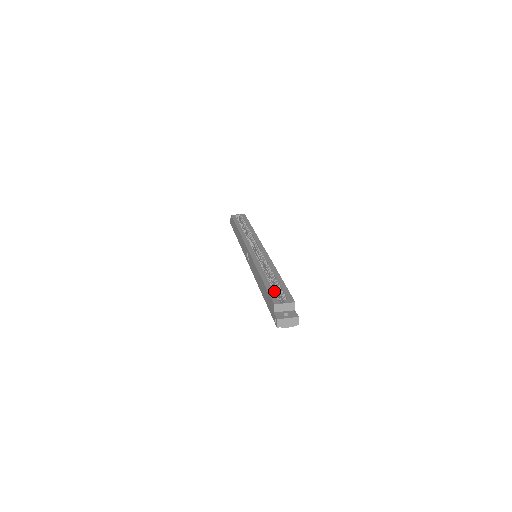
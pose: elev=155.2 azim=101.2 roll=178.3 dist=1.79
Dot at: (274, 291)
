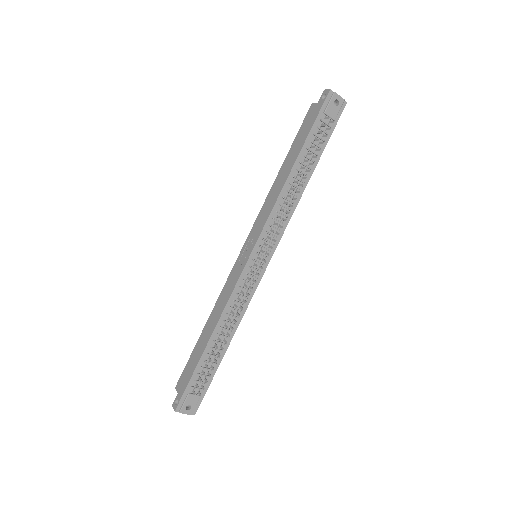
Dot at: occluded
